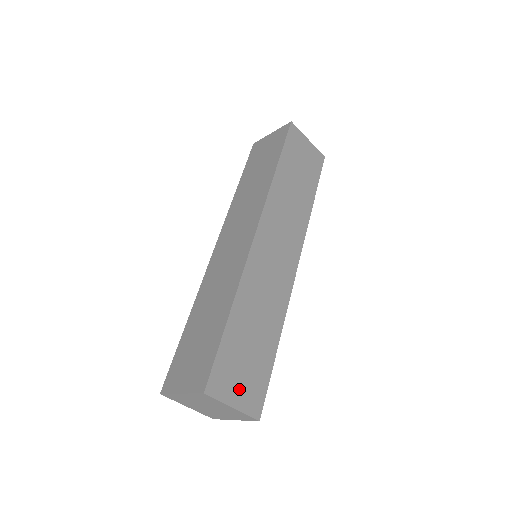
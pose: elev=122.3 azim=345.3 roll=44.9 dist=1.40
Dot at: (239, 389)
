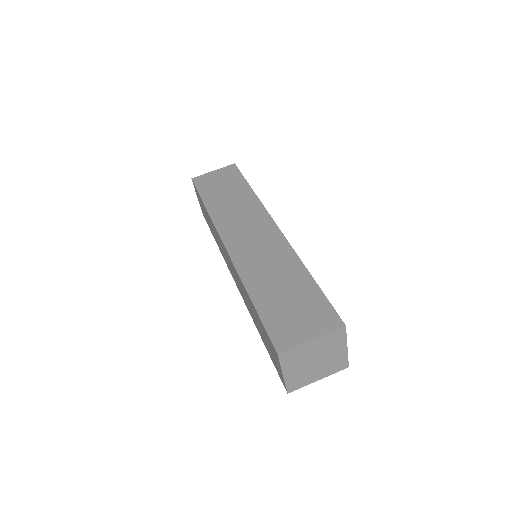
Dot at: (305, 326)
